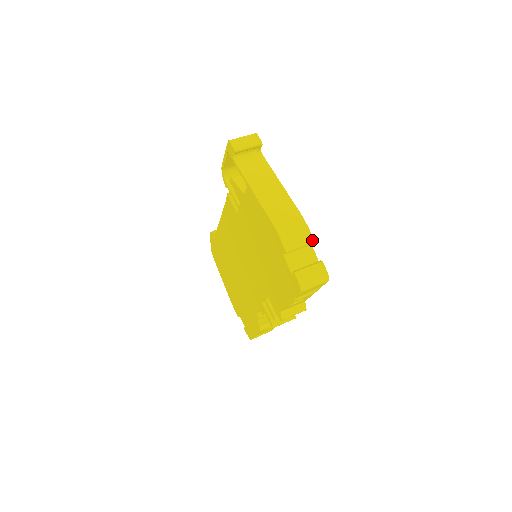
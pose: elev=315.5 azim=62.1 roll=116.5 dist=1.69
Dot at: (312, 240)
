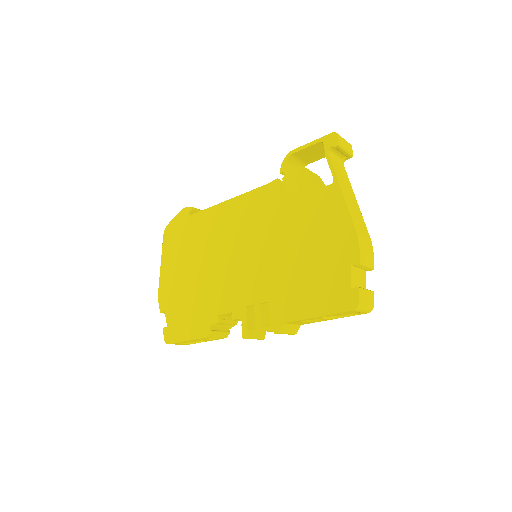
Dot at: (373, 267)
